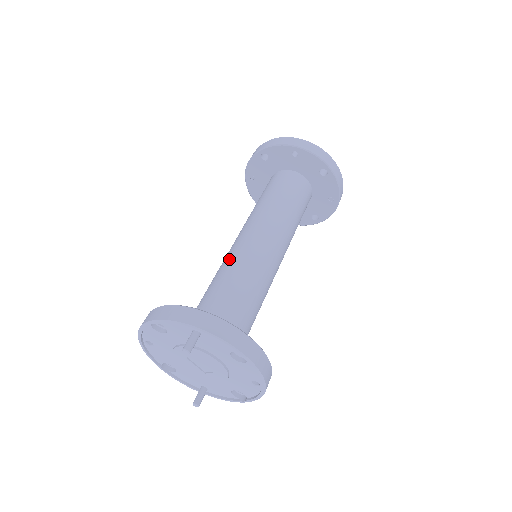
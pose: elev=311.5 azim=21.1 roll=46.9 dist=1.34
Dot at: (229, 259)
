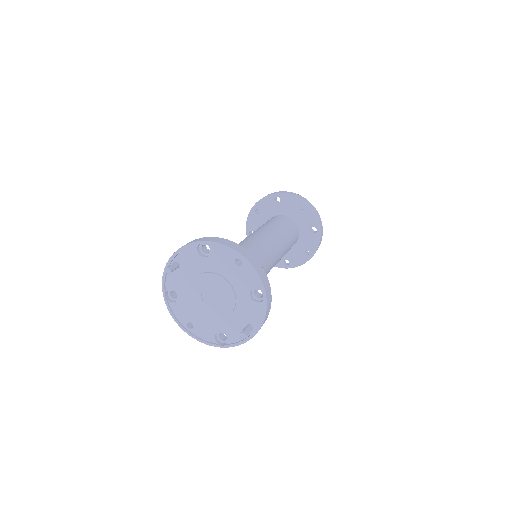
Dot at: occluded
